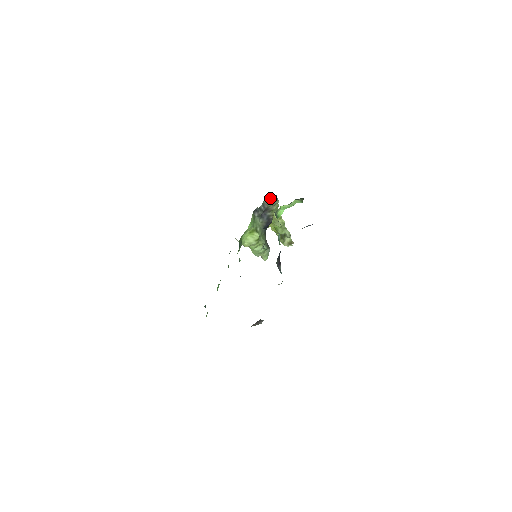
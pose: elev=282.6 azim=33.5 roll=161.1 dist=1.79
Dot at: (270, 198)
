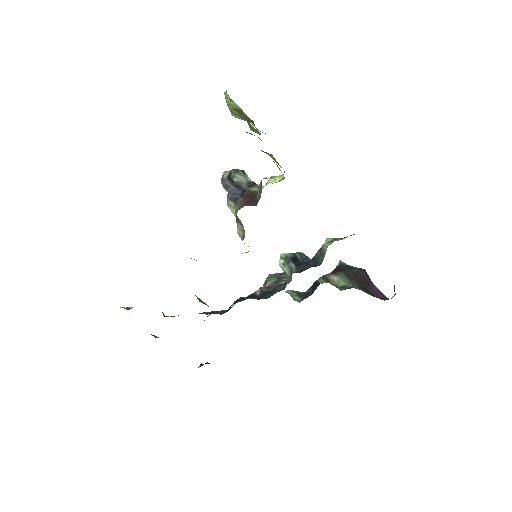
Dot at: occluded
